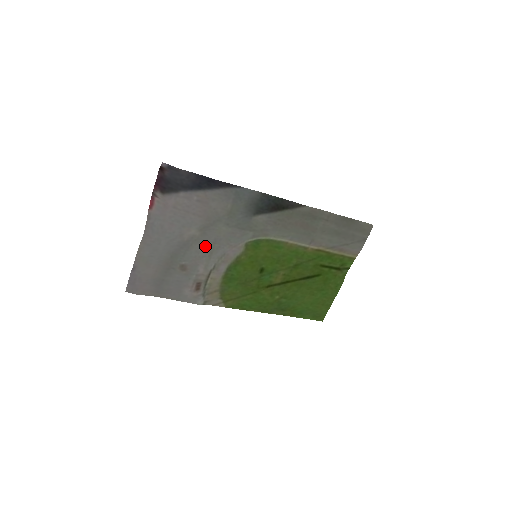
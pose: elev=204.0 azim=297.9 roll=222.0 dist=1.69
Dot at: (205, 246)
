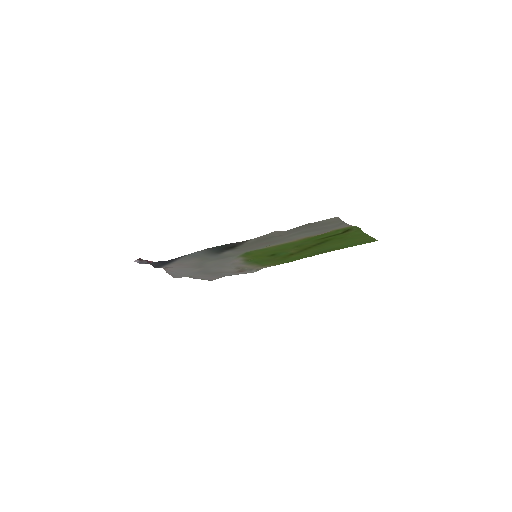
Dot at: (215, 267)
